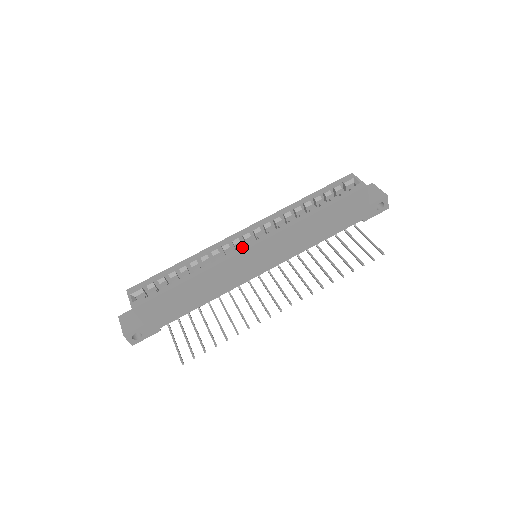
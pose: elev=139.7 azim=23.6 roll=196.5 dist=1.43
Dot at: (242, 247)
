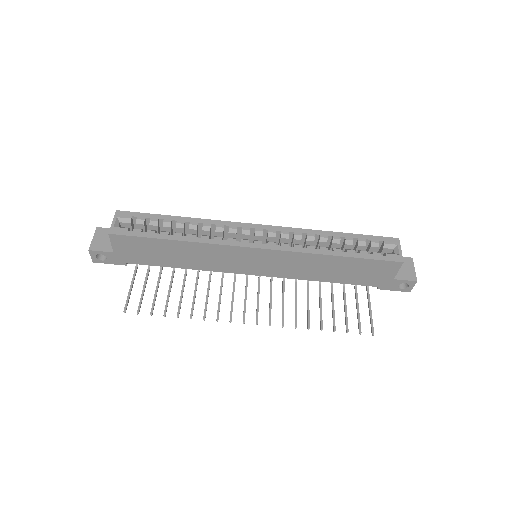
Dot at: (246, 242)
